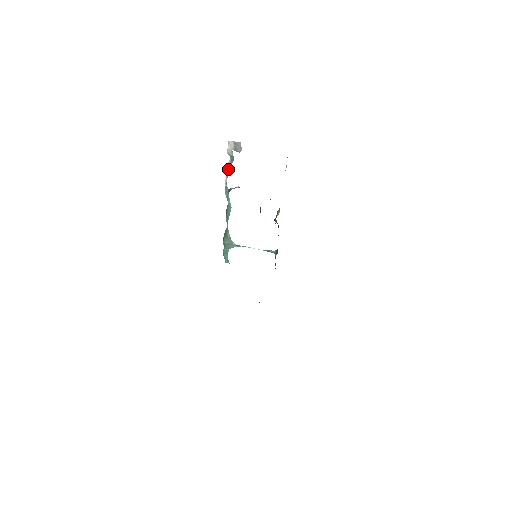
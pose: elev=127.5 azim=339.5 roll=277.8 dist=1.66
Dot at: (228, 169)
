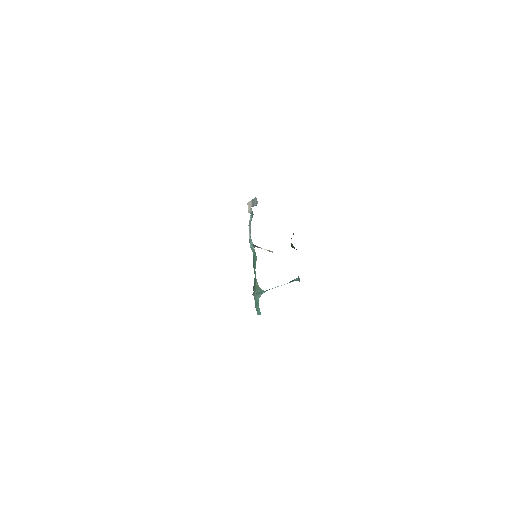
Dot at: (250, 225)
